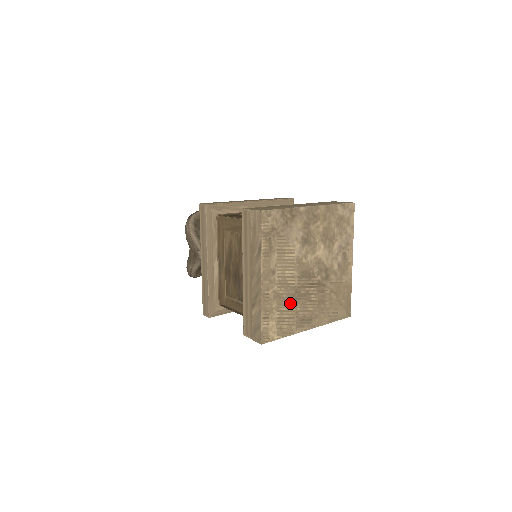
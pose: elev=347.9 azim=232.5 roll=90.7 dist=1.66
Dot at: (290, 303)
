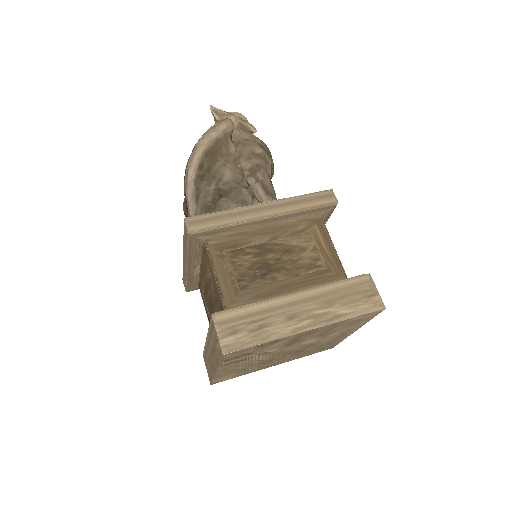
Dot at: (253, 367)
